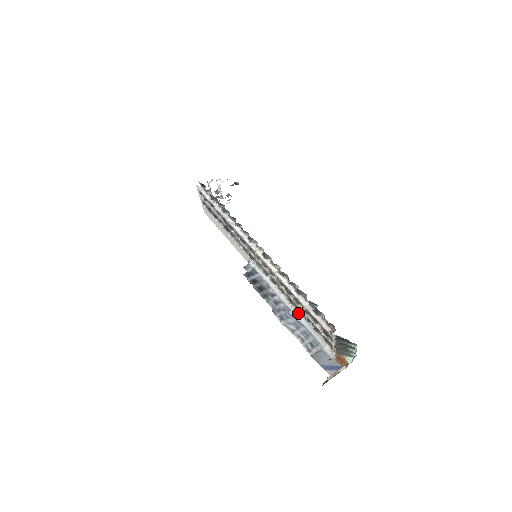
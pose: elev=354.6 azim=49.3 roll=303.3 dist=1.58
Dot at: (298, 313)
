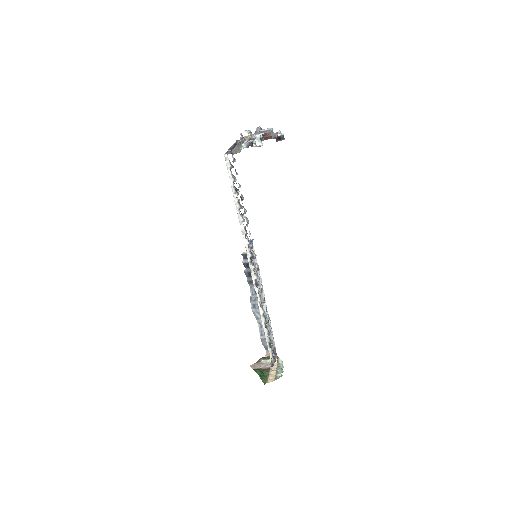
Dot at: (267, 311)
